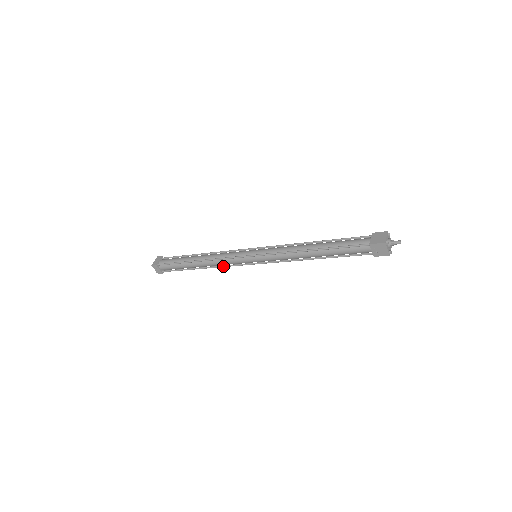
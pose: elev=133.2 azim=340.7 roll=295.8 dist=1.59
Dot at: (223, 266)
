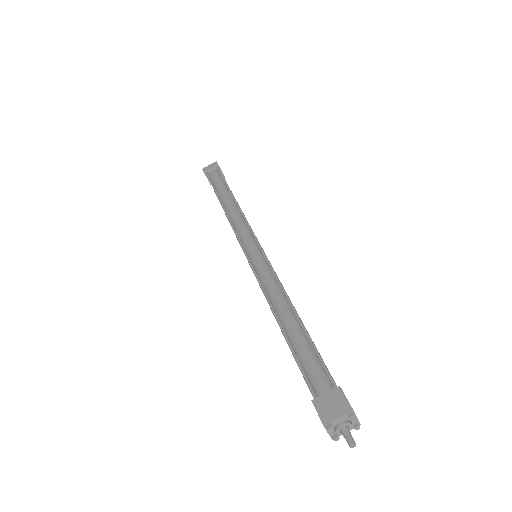
Dot at: occluded
